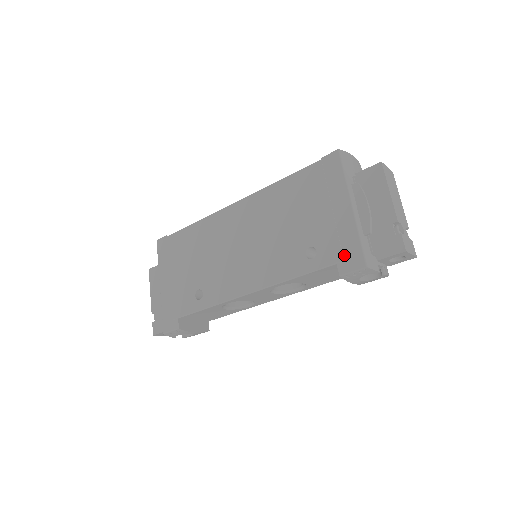
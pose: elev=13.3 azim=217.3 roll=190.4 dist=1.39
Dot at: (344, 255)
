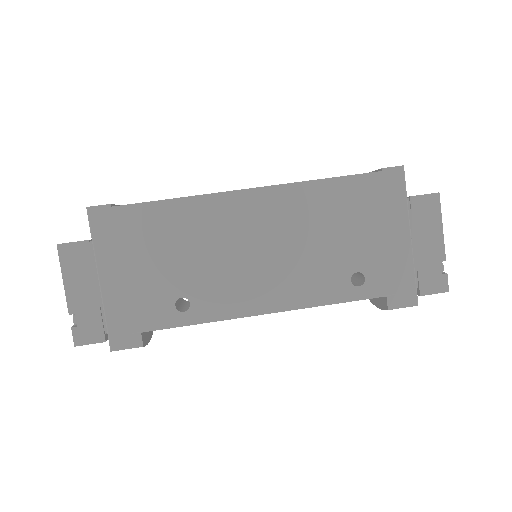
Dot at: (396, 289)
